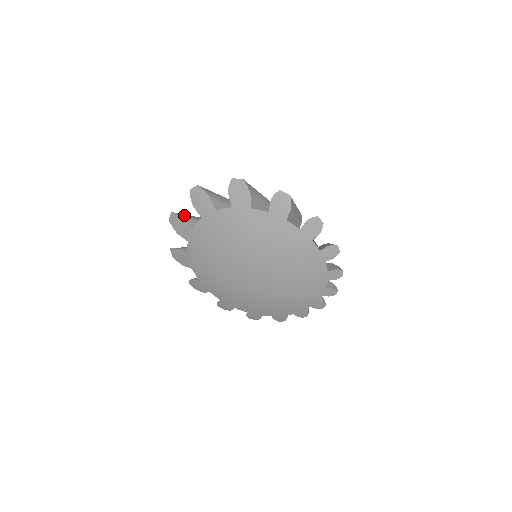
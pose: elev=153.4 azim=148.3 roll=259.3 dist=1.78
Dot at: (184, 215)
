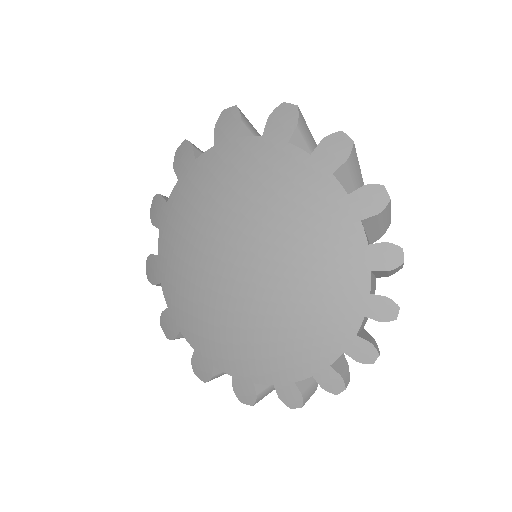
Dot at: occluded
